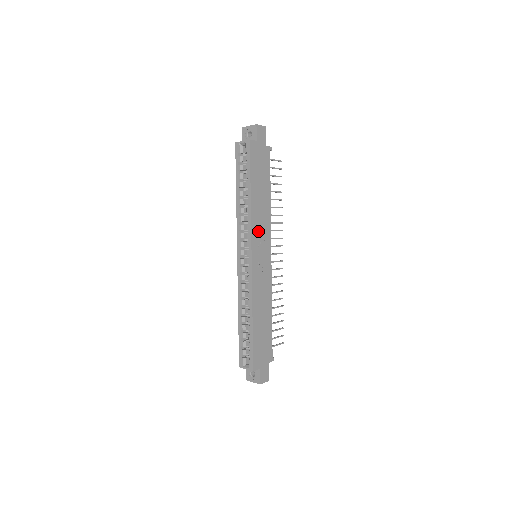
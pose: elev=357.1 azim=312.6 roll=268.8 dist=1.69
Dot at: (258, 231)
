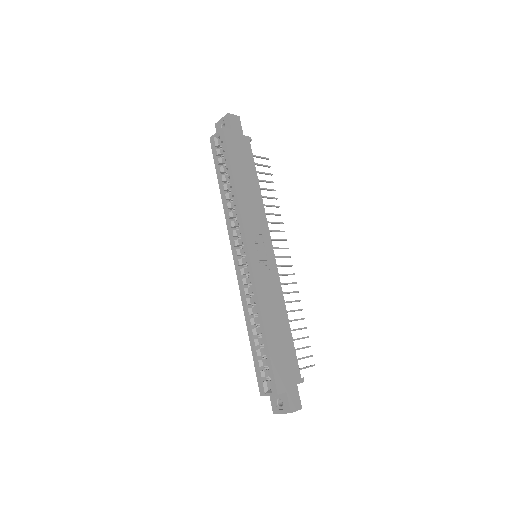
Dot at: (251, 223)
